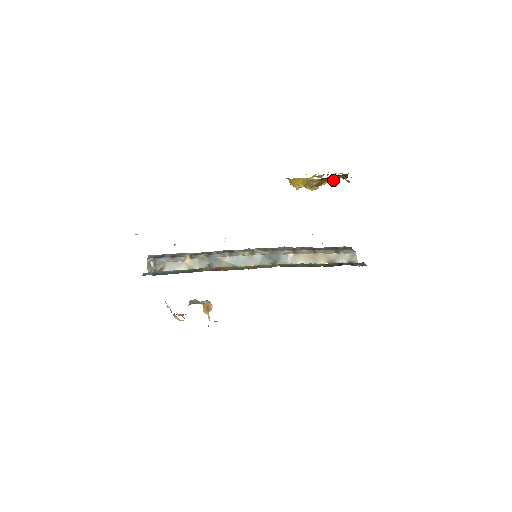
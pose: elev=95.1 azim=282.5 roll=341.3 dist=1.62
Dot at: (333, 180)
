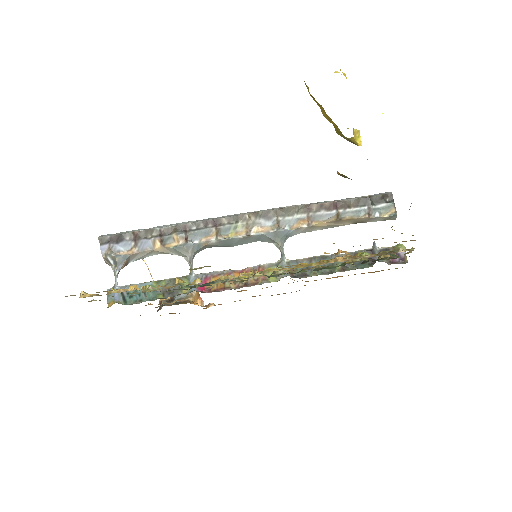
Dot at: occluded
